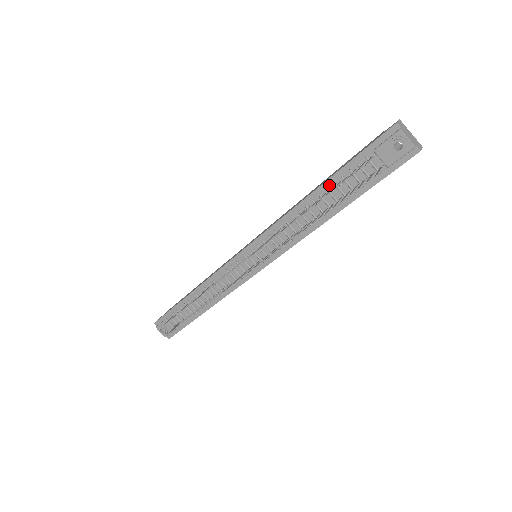
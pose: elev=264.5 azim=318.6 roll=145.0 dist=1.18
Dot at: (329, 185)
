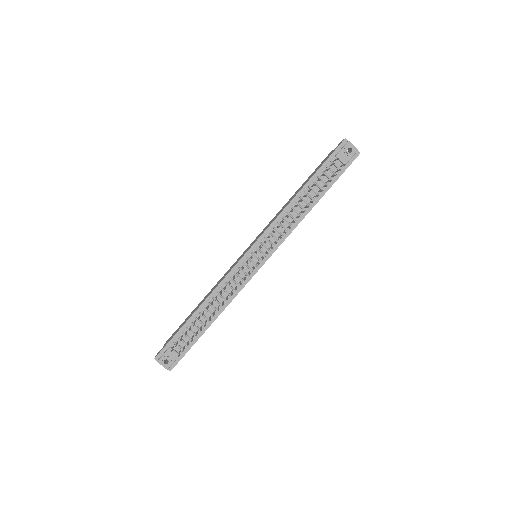
Dot at: (310, 184)
